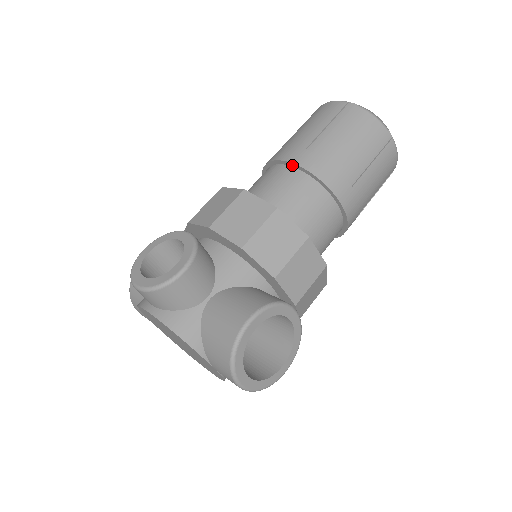
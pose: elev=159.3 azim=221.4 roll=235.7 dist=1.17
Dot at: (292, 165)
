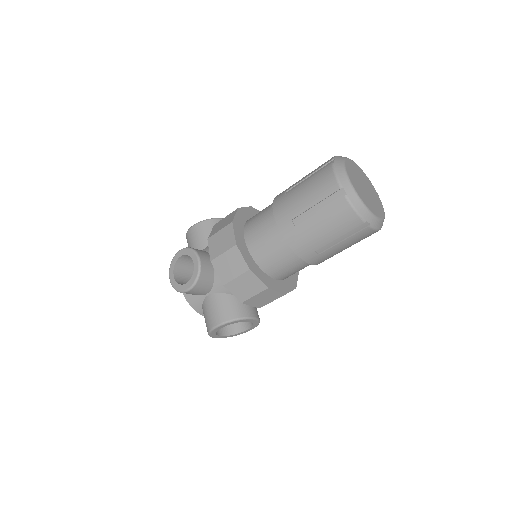
Dot at: (279, 227)
